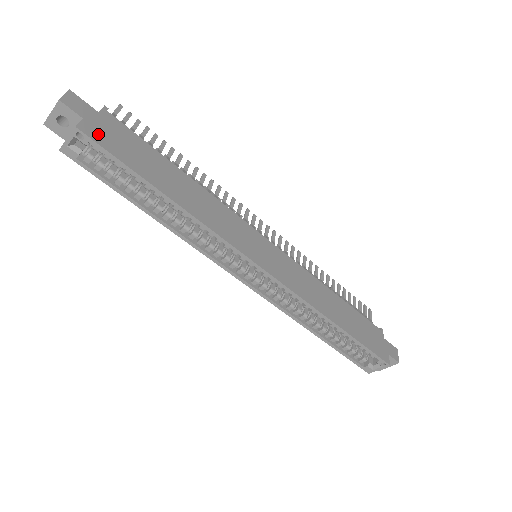
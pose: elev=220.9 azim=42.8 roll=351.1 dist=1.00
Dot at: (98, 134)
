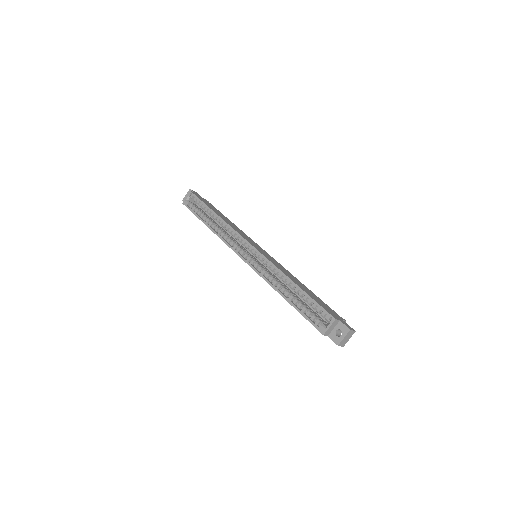
Dot at: (198, 196)
